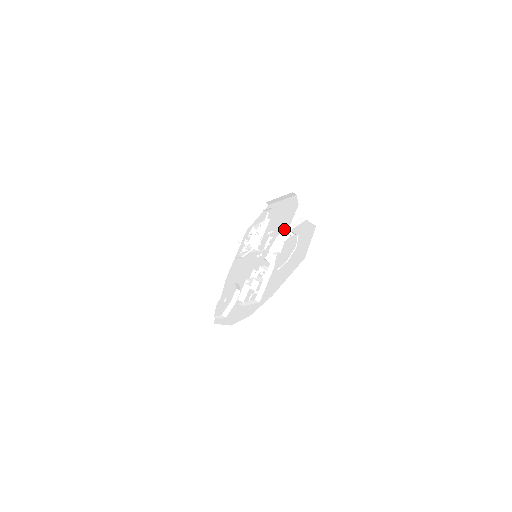
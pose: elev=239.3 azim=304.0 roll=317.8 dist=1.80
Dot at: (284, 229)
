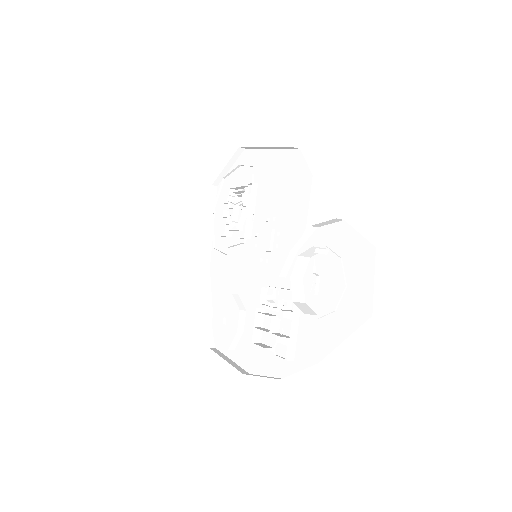
Dot at: (297, 220)
